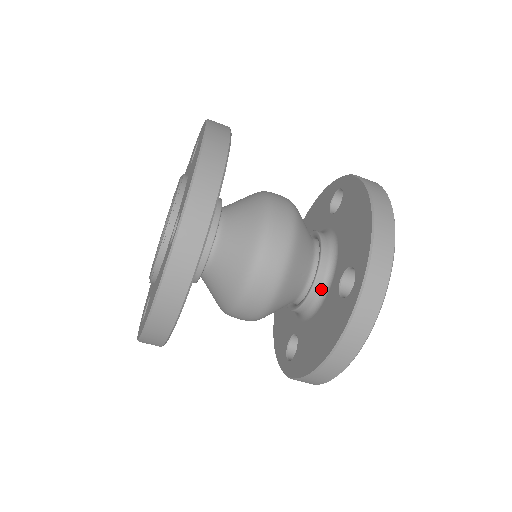
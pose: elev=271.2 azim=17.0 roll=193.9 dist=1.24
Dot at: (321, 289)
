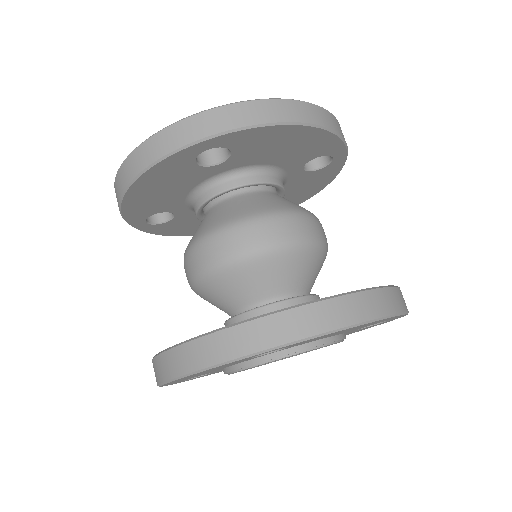
Dot at: occluded
